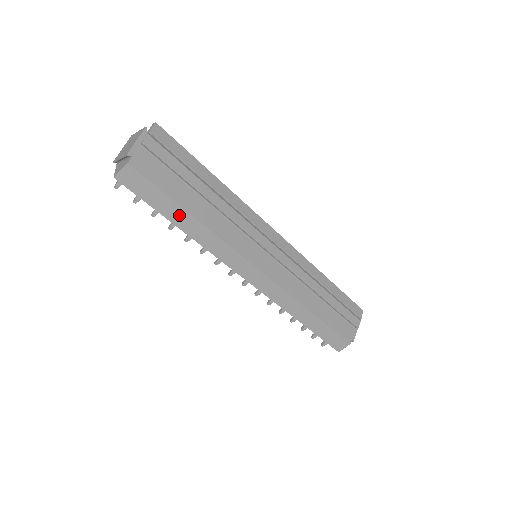
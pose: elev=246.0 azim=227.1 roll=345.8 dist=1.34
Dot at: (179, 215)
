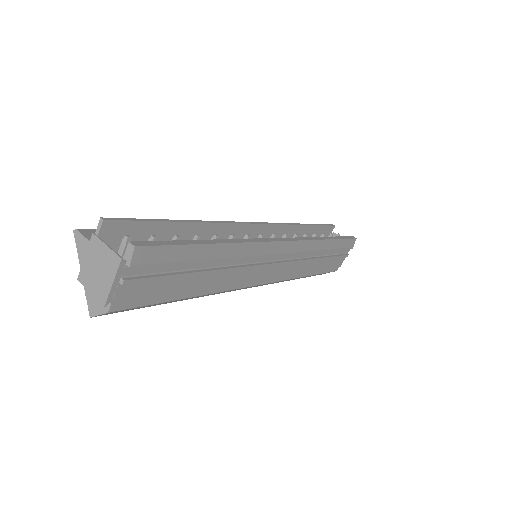
Dot at: occluded
